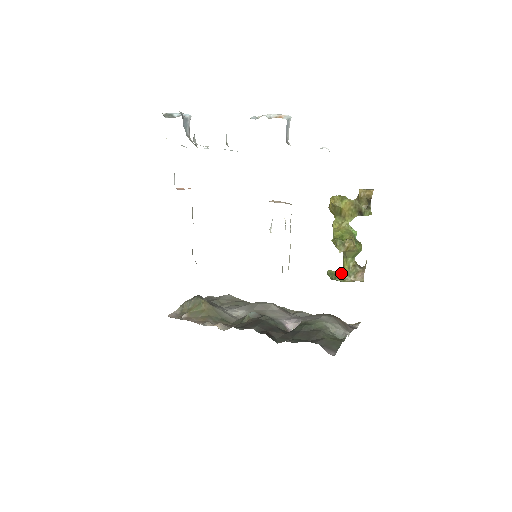
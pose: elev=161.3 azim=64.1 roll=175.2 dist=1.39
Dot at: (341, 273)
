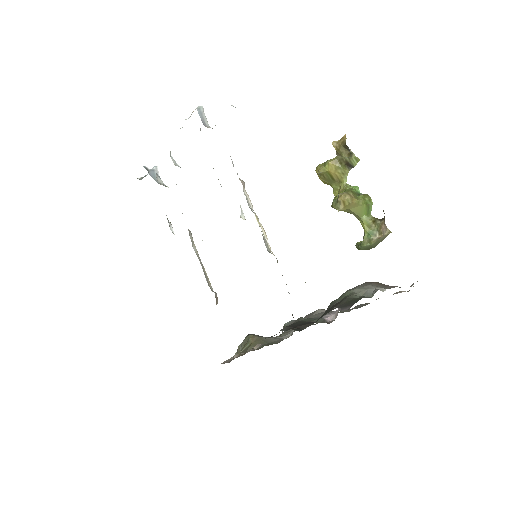
Dot at: occluded
